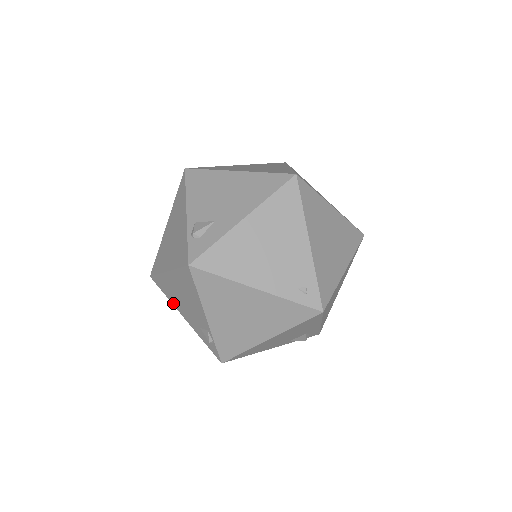
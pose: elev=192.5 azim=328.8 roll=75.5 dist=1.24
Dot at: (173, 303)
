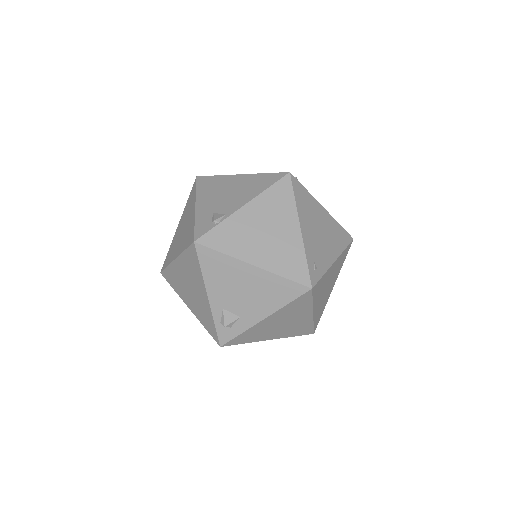
Dot at: (199, 195)
